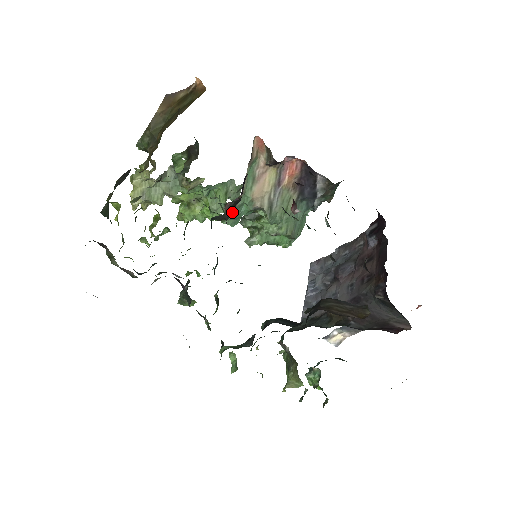
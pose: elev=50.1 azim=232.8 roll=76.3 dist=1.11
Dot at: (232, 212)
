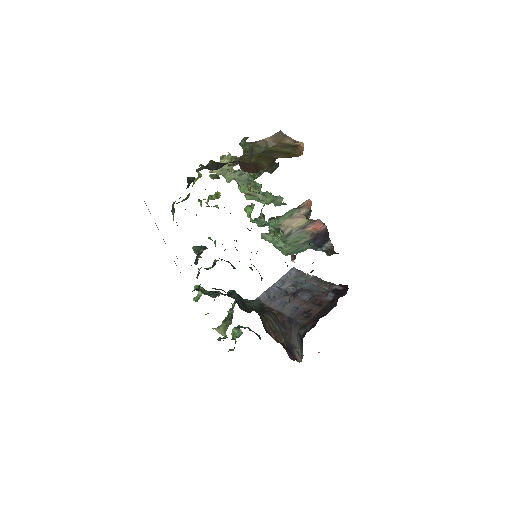
Dot at: (264, 222)
